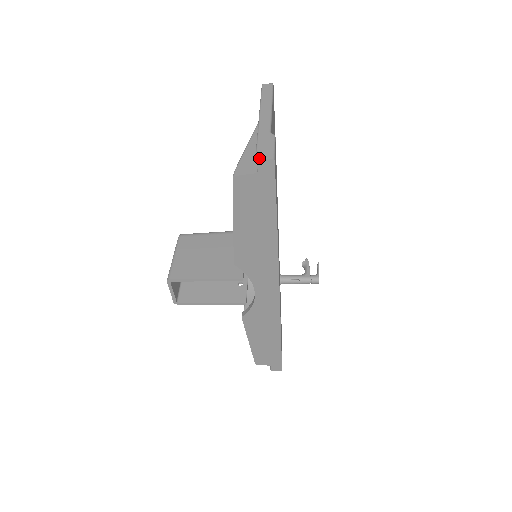
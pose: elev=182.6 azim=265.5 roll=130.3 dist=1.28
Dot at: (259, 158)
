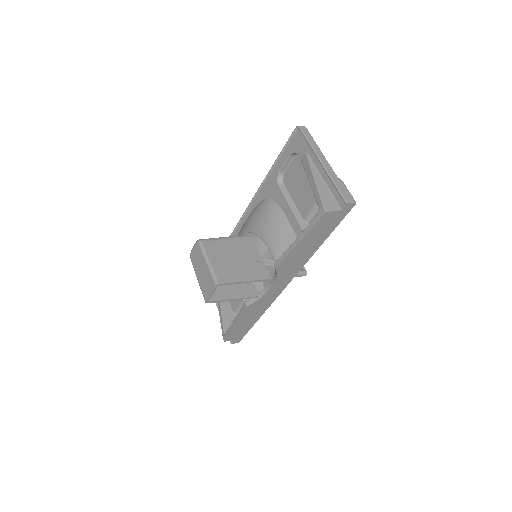
Dot at: (348, 201)
